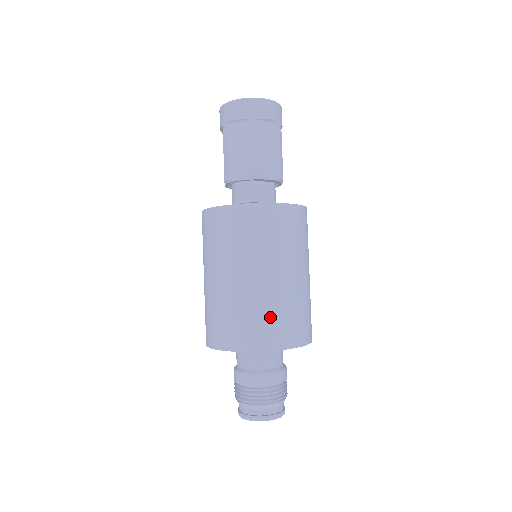
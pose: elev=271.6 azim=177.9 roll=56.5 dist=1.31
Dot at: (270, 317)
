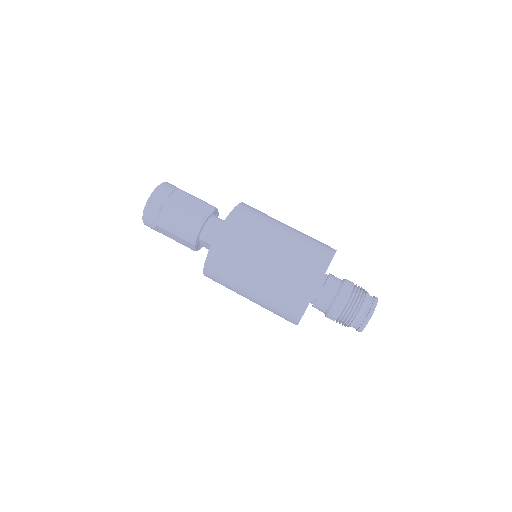
Dot at: (315, 239)
